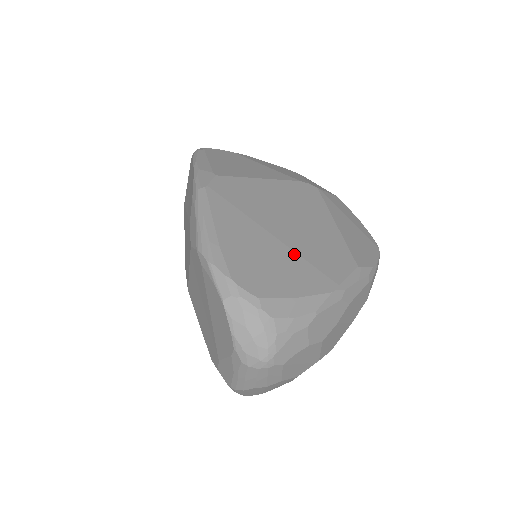
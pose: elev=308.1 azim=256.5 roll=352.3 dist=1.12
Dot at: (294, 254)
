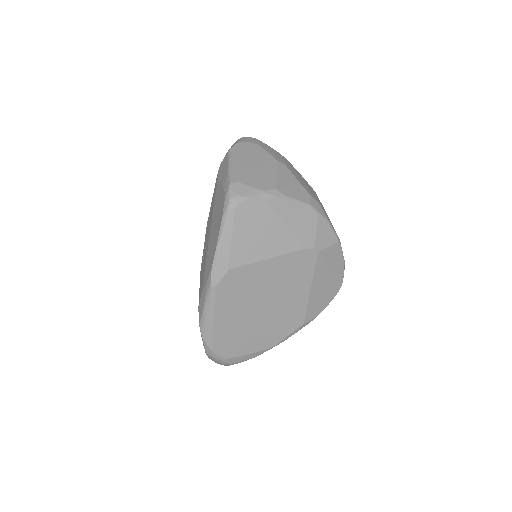
Dot at: (261, 327)
